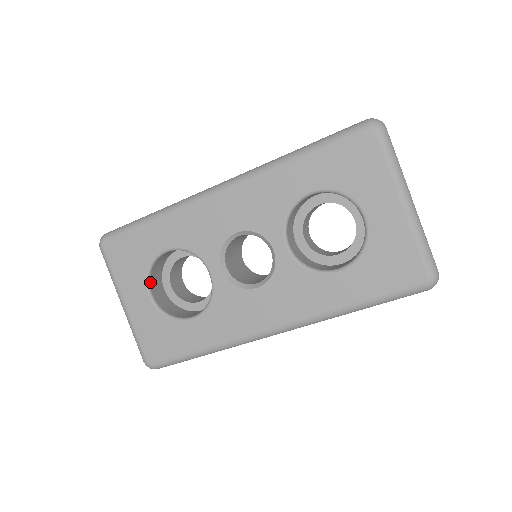
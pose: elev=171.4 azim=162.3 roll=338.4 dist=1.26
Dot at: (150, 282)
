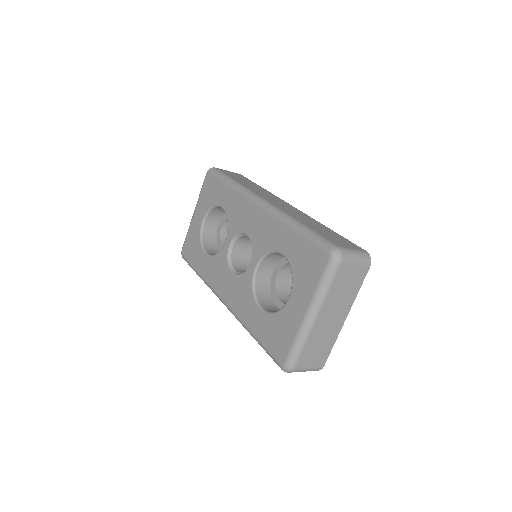
Dot at: (209, 215)
